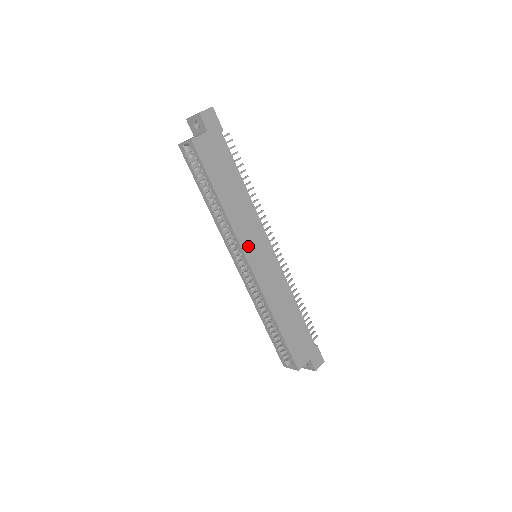
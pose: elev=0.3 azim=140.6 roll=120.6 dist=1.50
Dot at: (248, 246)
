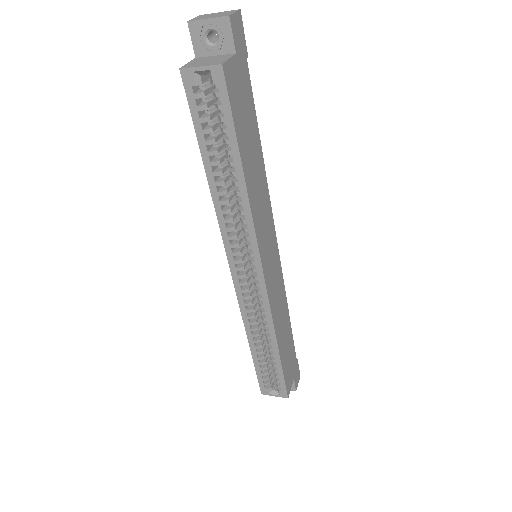
Dot at: (263, 245)
